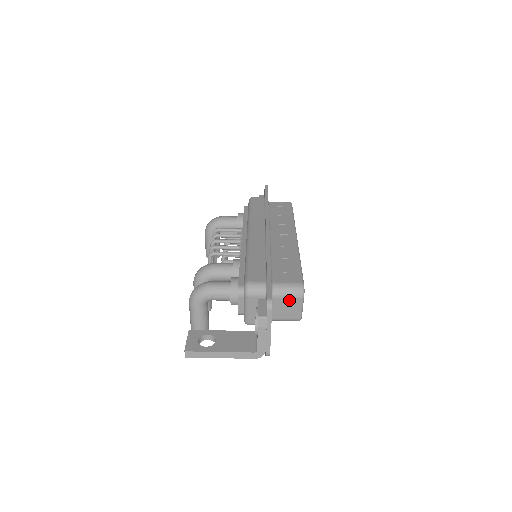
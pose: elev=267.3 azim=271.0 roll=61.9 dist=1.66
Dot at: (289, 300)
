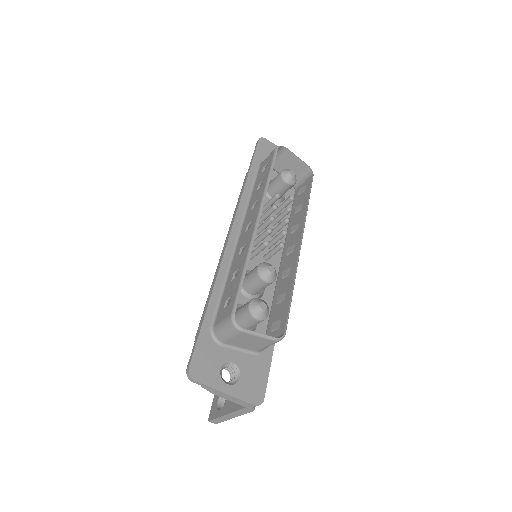
Dot at: (236, 338)
